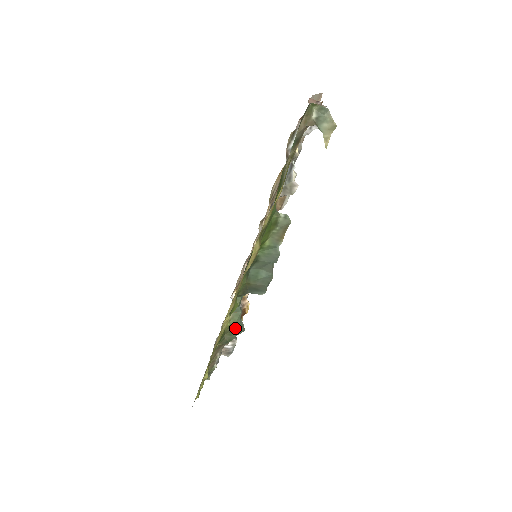
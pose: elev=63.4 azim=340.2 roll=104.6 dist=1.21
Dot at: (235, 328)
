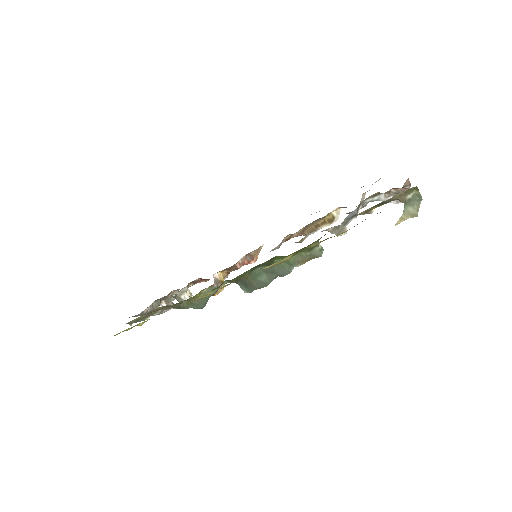
Dot at: (198, 302)
